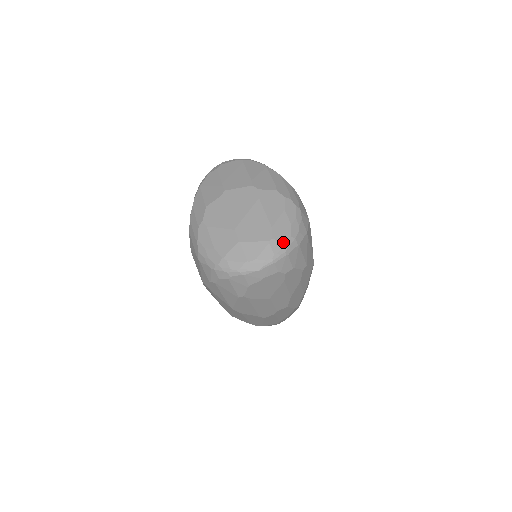
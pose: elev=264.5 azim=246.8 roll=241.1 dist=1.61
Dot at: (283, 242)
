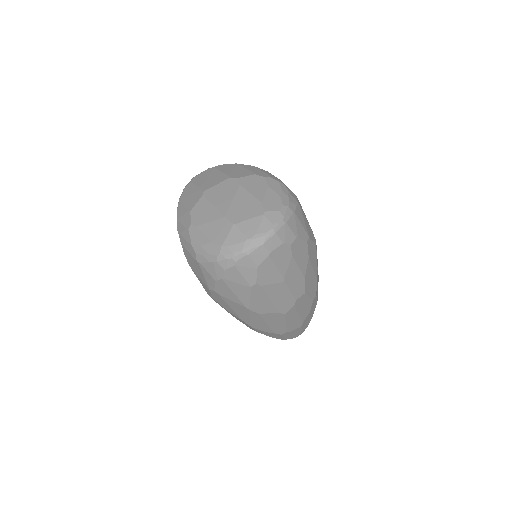
Dot at: (277, 211)
